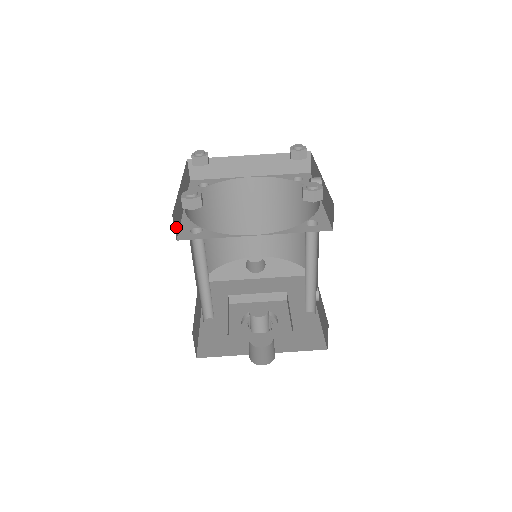
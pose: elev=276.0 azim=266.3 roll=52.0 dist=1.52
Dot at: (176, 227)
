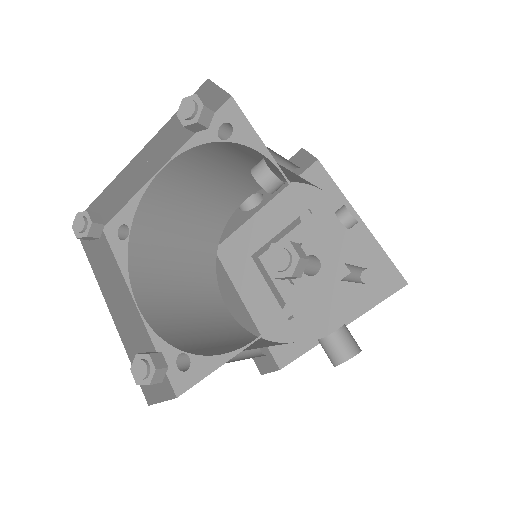
Dot at: (161, 386)
